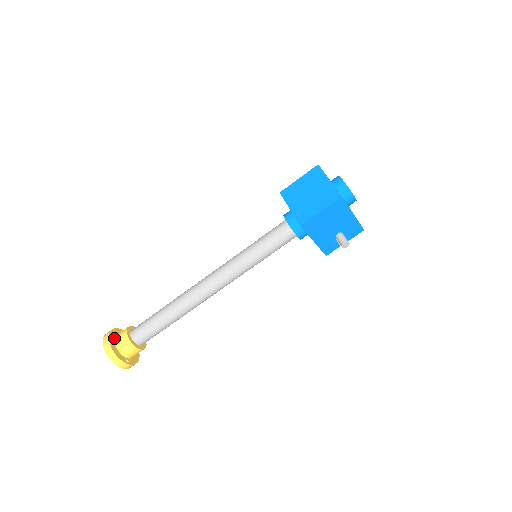
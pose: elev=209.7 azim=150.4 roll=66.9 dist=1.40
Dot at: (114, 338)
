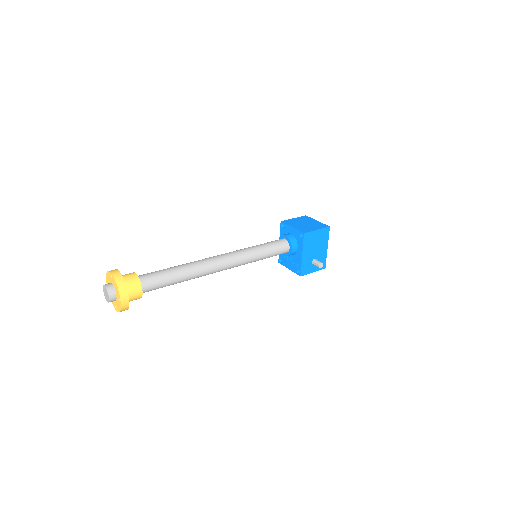
Dot at: occluded
